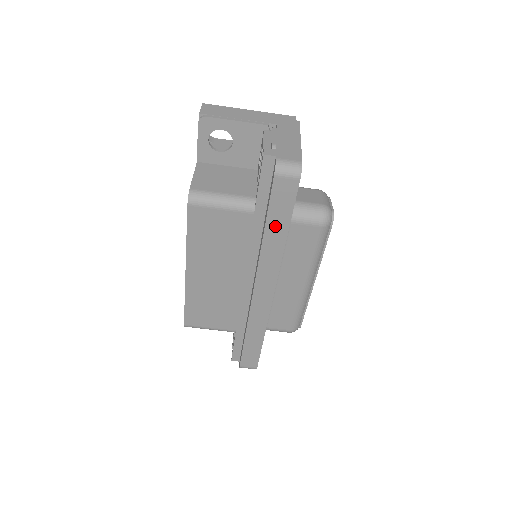
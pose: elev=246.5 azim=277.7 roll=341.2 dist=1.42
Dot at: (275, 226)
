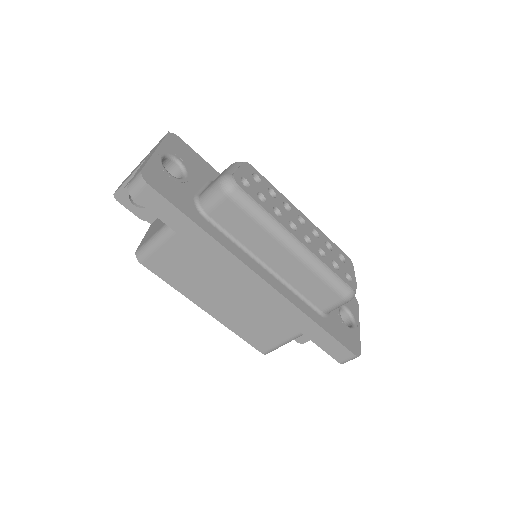
Dot at: (185, 230)
